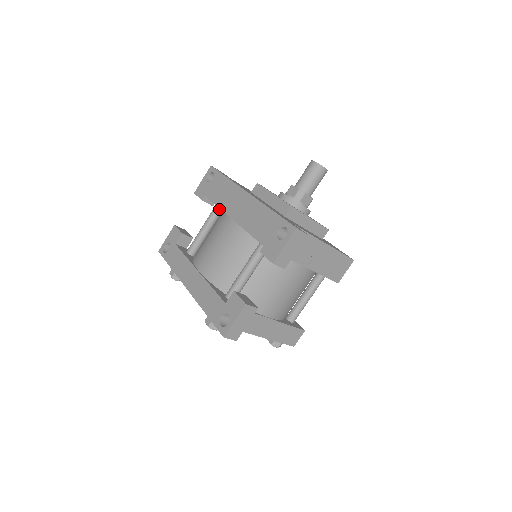
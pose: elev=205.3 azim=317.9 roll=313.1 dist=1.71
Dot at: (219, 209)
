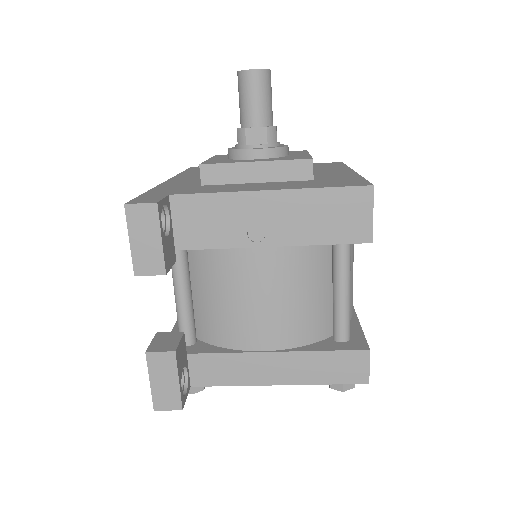
Dot at: occluded
